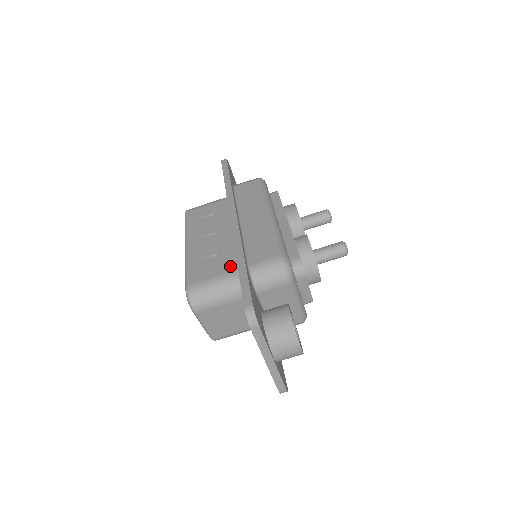
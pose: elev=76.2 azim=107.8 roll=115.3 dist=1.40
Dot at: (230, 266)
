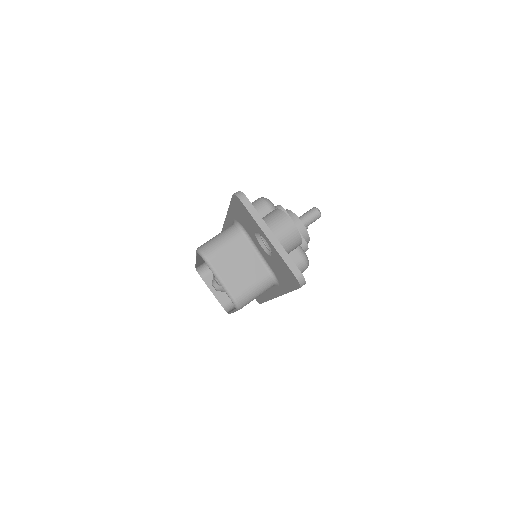
Dot at: occluded
